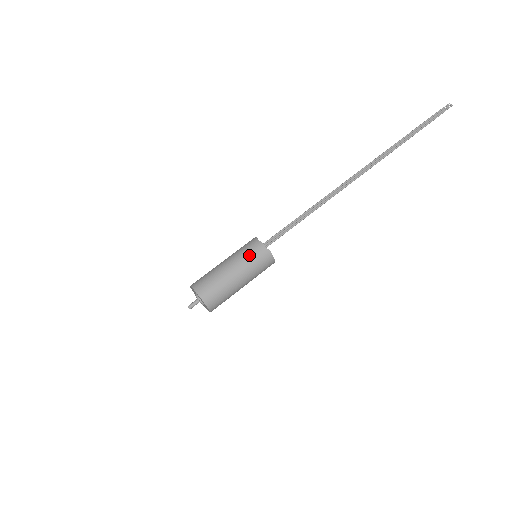
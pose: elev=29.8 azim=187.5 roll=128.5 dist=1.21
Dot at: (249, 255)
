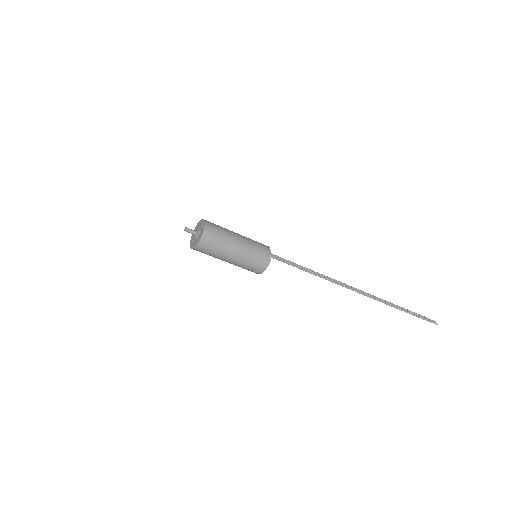
Dot at: (257, 247)
